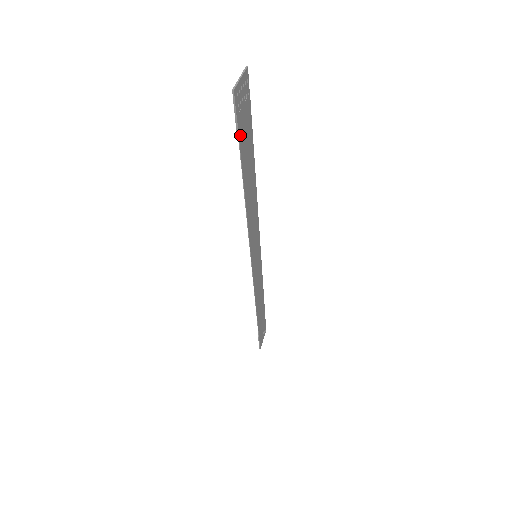
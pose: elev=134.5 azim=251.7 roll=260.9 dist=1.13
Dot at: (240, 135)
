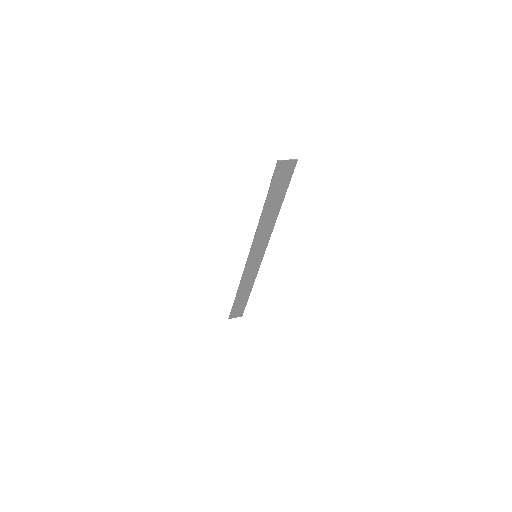
Dot at: (273, 183)
